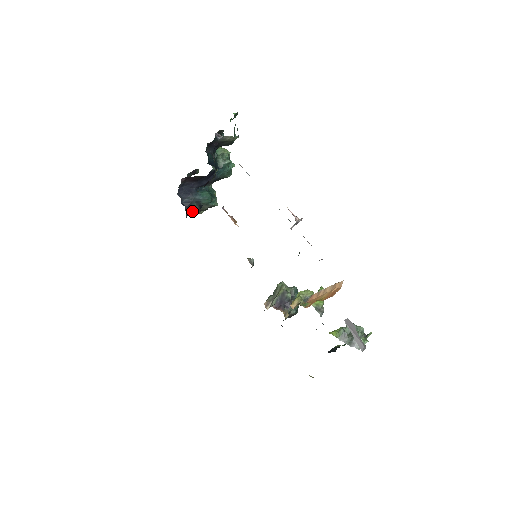
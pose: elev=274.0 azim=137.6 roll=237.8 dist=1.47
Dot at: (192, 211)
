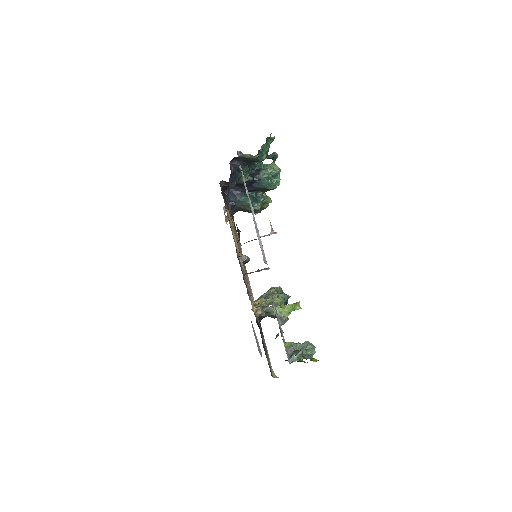
Dot at: (242, 210)
